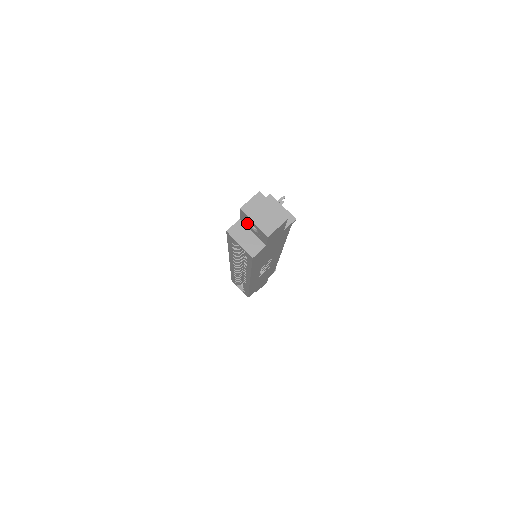
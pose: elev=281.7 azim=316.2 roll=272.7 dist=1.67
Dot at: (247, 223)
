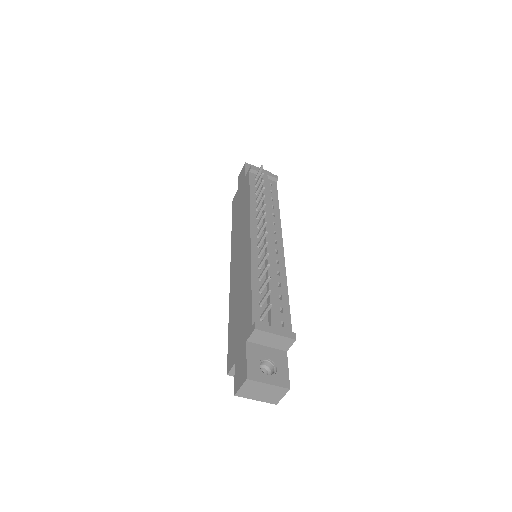
Dot at: occluded
